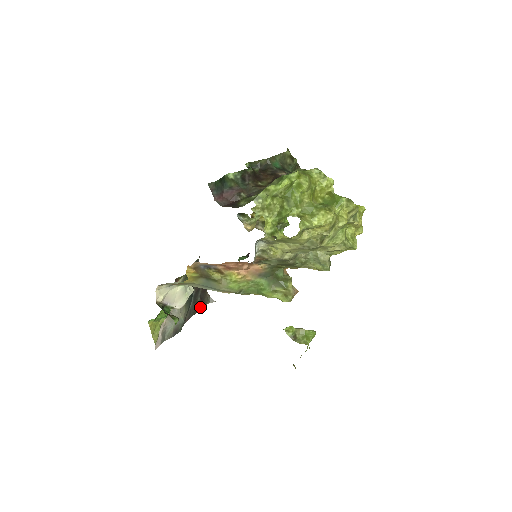
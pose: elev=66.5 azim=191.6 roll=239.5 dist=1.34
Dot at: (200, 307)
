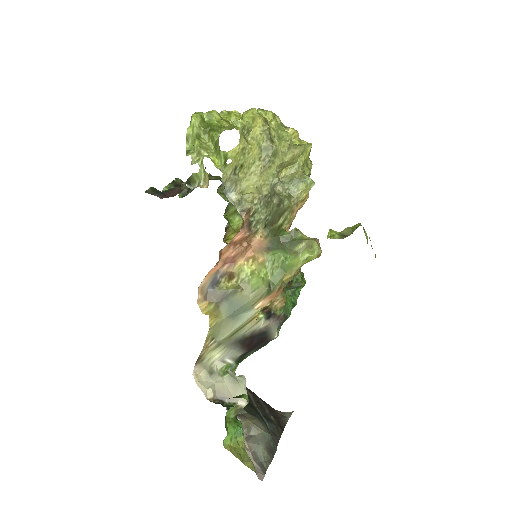
Dot at: (282, 428)
